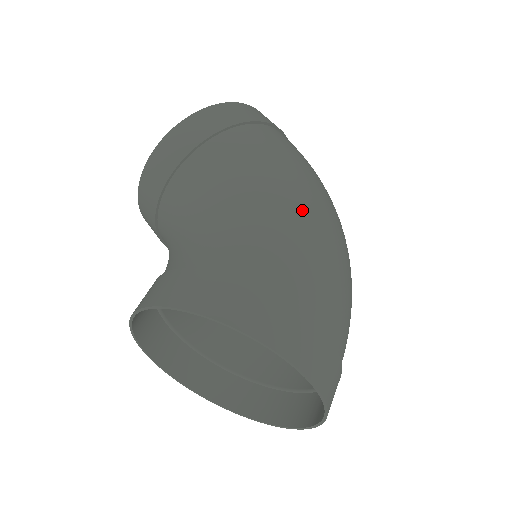
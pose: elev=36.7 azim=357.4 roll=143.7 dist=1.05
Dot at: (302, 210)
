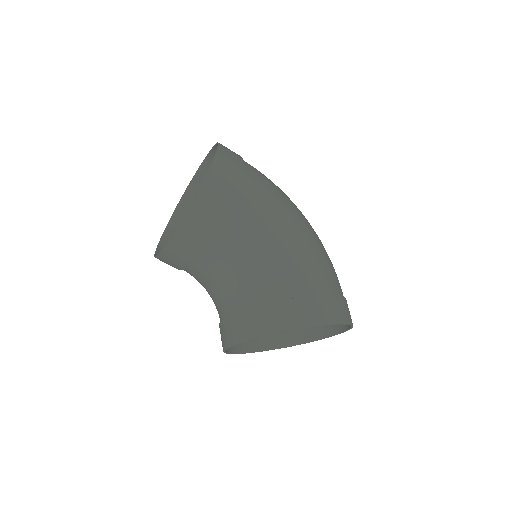
Dot at: (308, 231)
